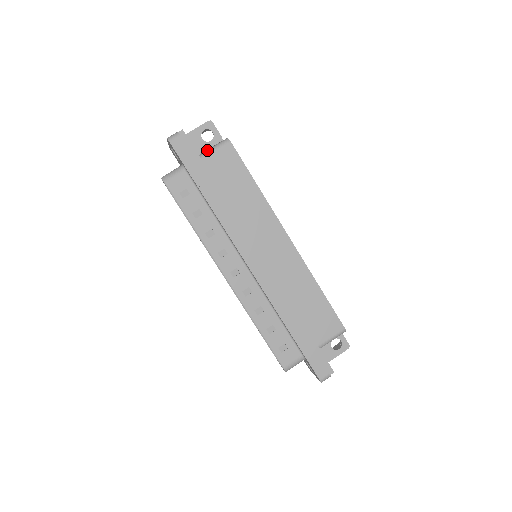
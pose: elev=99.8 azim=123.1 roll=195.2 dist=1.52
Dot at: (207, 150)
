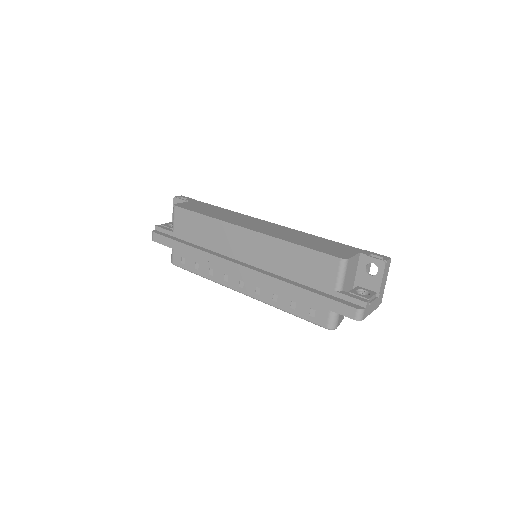
Dot at: (173, 223)
